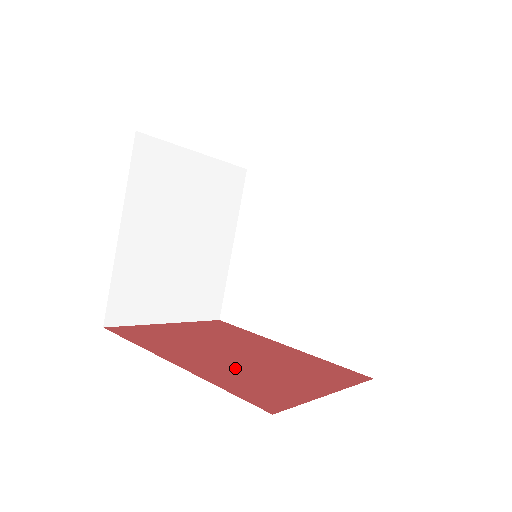
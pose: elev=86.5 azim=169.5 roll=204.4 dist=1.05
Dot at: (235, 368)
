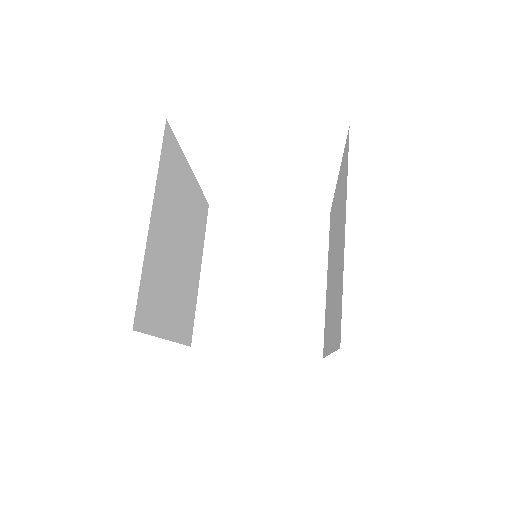
Dot at: occluded
